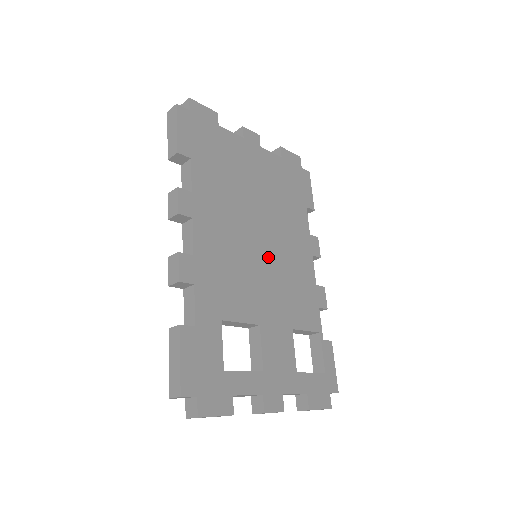
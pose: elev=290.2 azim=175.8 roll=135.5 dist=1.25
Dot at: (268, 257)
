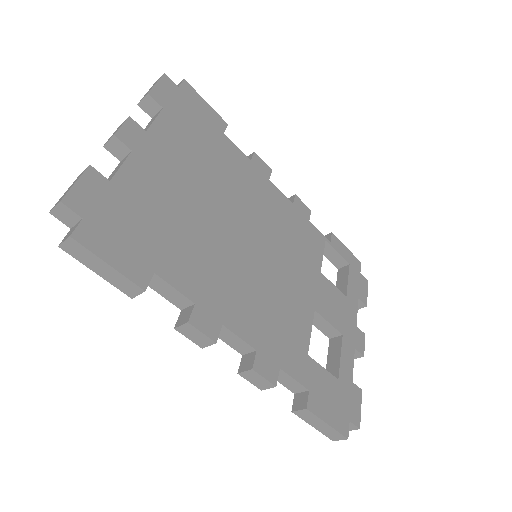
Dot at: (266, 246)
